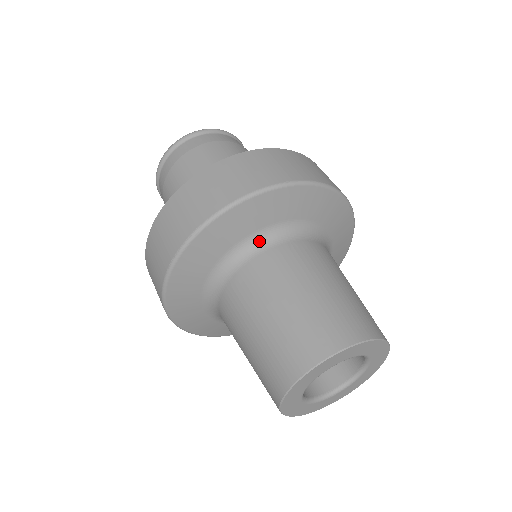
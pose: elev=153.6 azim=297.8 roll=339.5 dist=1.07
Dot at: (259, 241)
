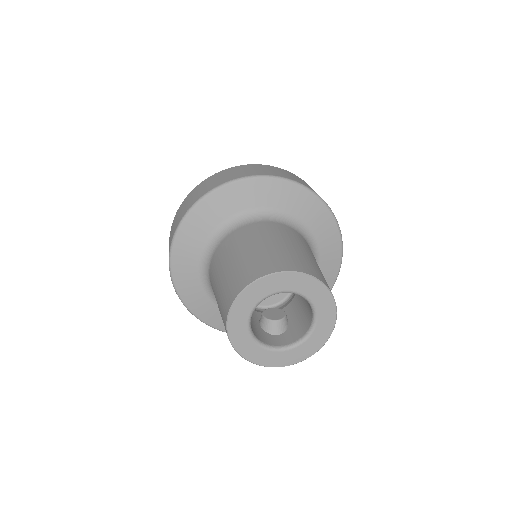
Dot at: (239, 221)
